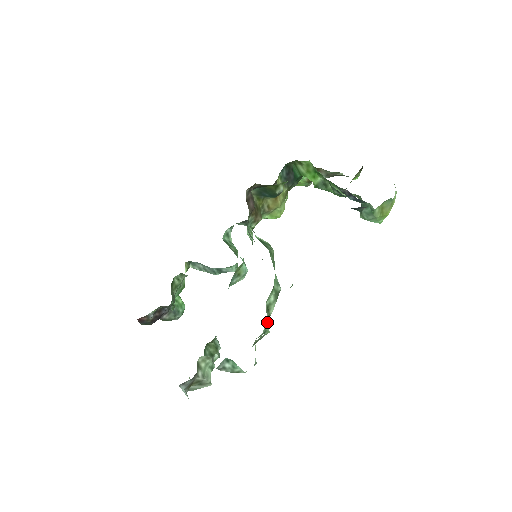
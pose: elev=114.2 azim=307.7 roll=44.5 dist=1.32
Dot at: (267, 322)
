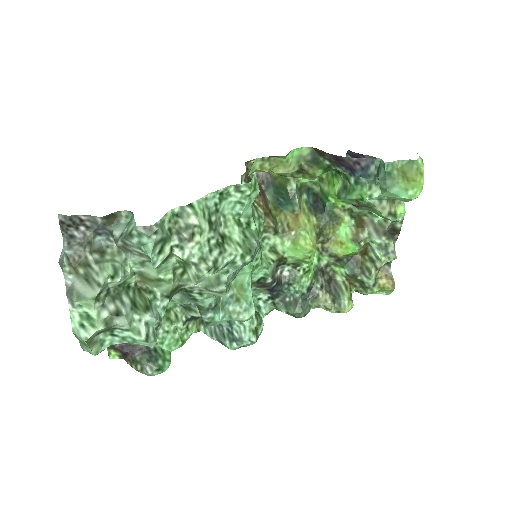
Dot at: (218, 258)
